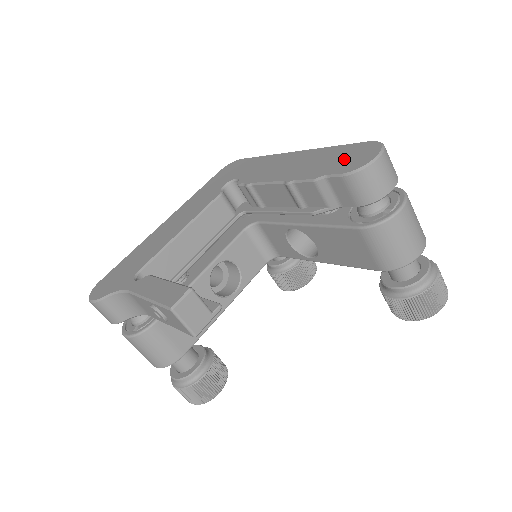
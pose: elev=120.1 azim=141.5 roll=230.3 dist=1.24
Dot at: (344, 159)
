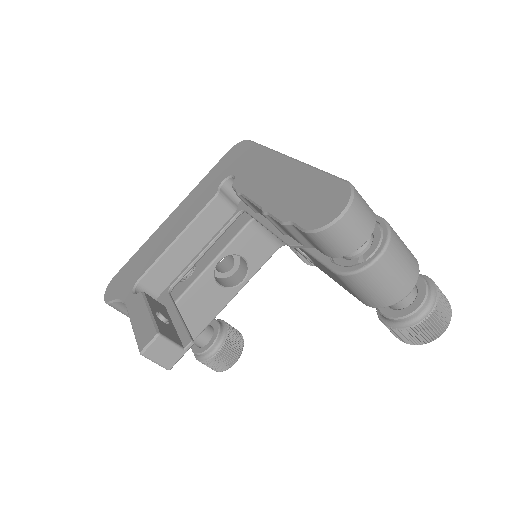
Dot at: (314, 202)
